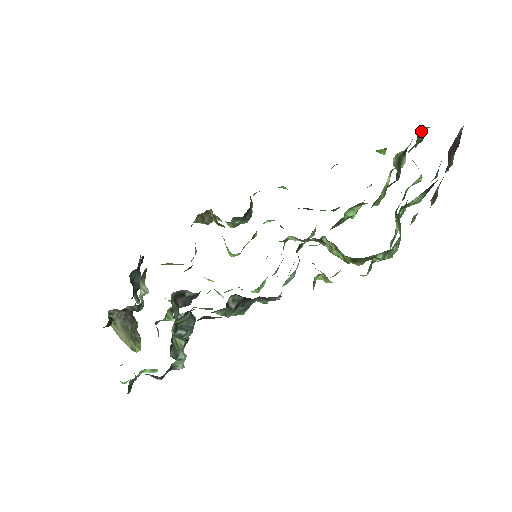
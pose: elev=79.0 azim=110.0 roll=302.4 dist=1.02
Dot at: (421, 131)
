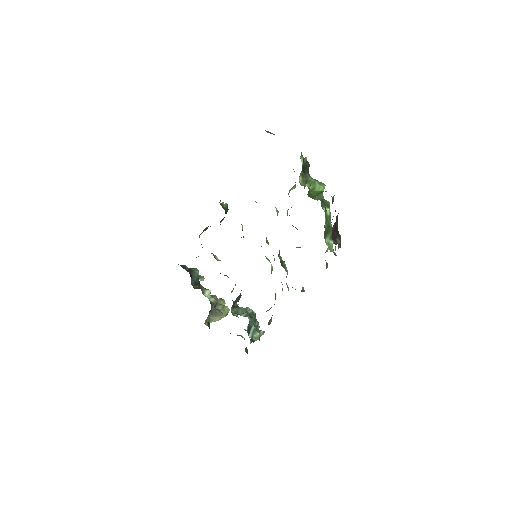
Dot at: occluded
